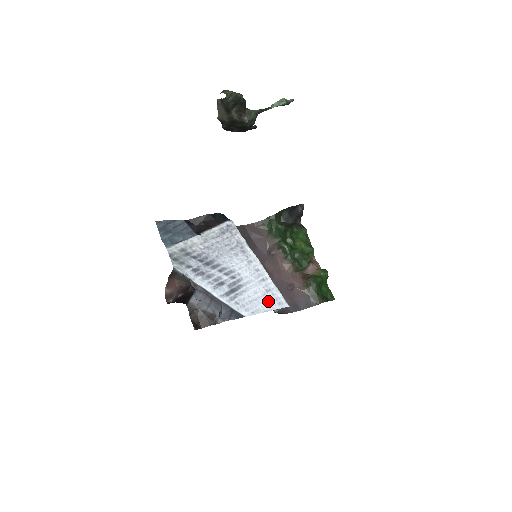
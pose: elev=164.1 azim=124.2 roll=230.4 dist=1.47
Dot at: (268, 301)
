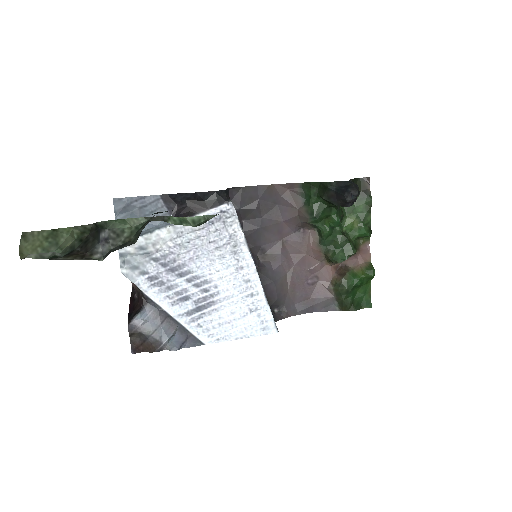
Dot at: (247, 325)
